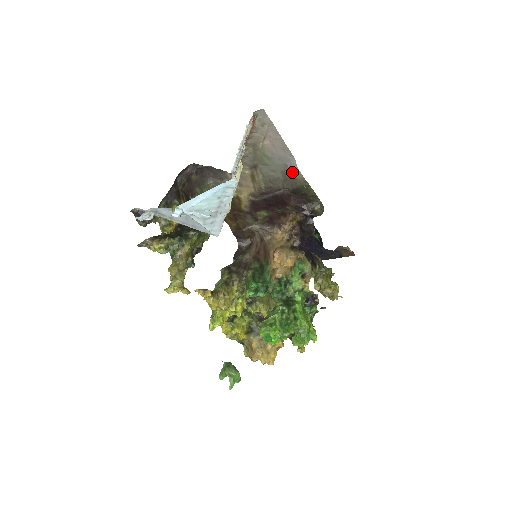
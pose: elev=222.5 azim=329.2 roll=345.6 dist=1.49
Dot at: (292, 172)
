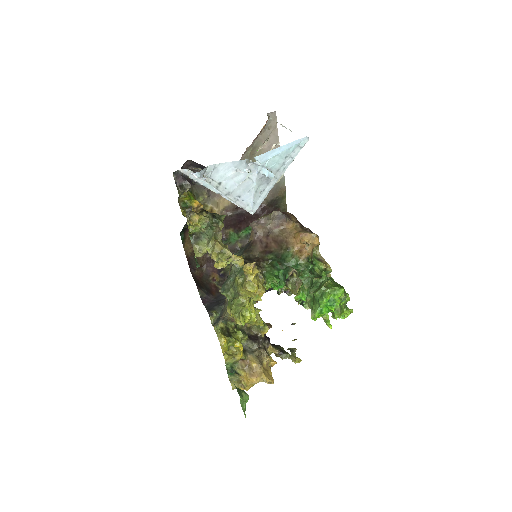
Dot at: occluded
